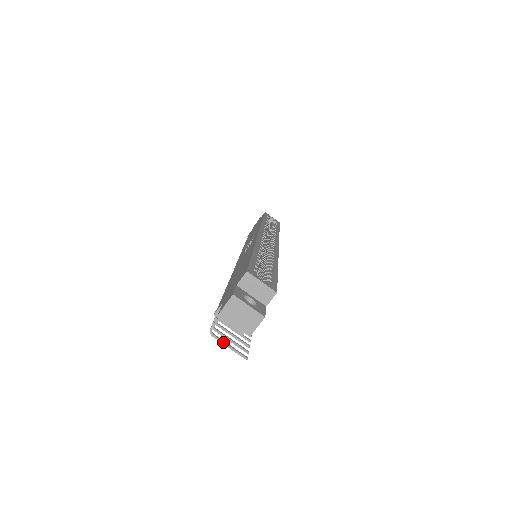
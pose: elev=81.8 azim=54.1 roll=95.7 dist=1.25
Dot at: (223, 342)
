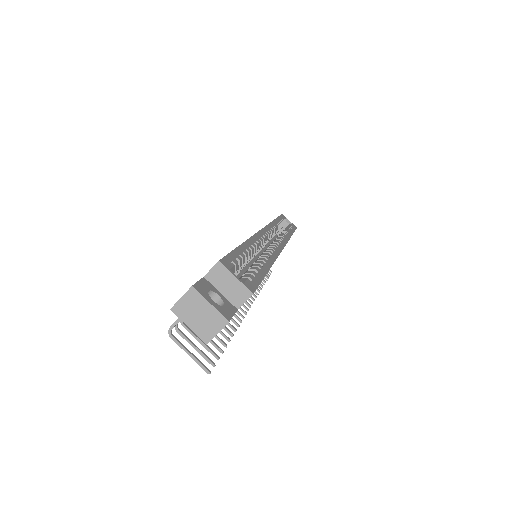
Dot at: (183, 347)
